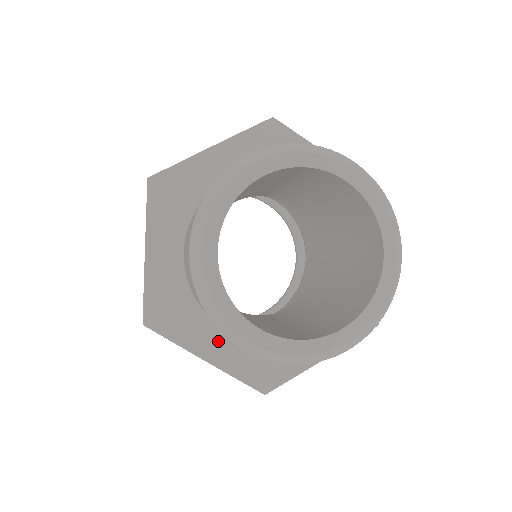
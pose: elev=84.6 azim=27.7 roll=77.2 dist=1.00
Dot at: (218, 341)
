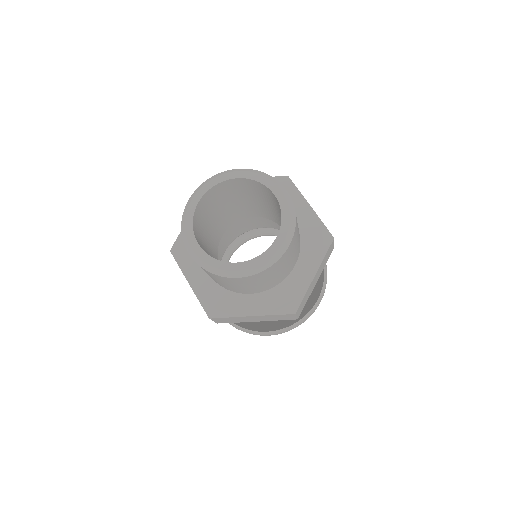
Dot at: (200, 276)
